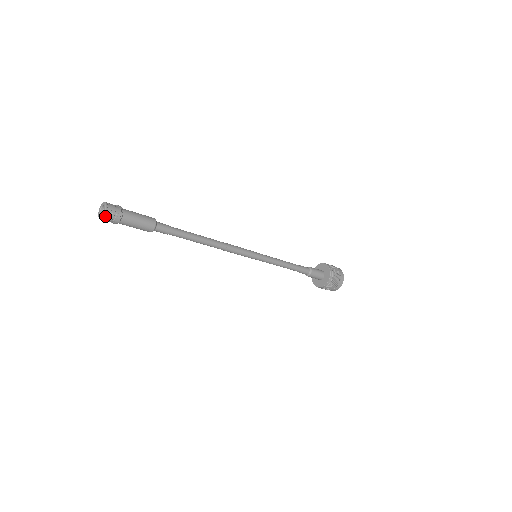
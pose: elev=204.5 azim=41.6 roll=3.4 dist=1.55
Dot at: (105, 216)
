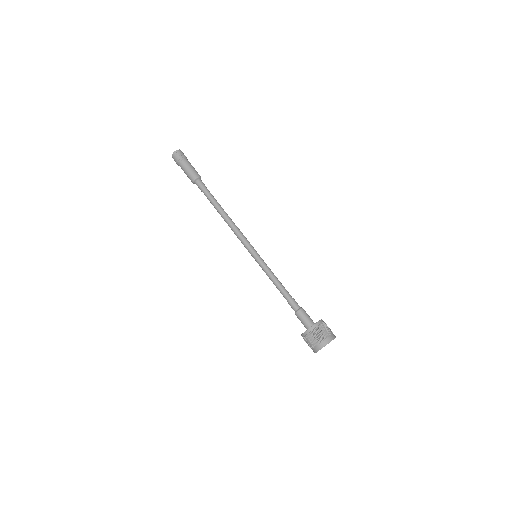
Dot at: (174, 154)
